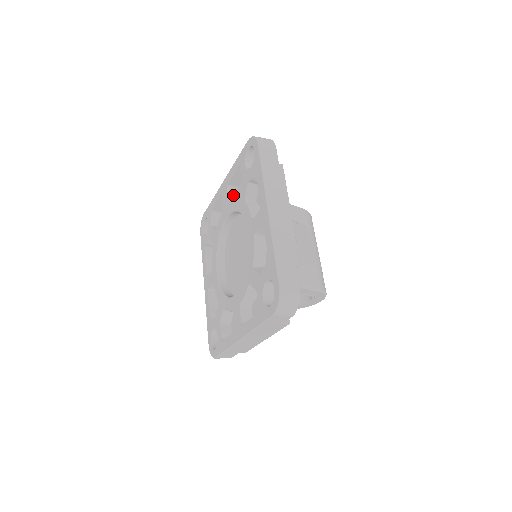
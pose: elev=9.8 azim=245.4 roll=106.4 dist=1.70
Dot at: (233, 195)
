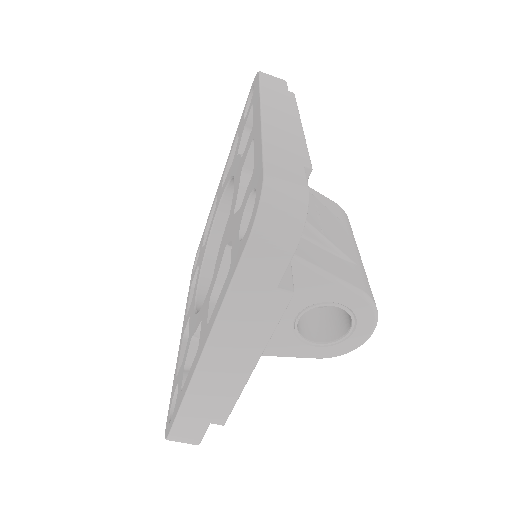
Dot at: occluded
